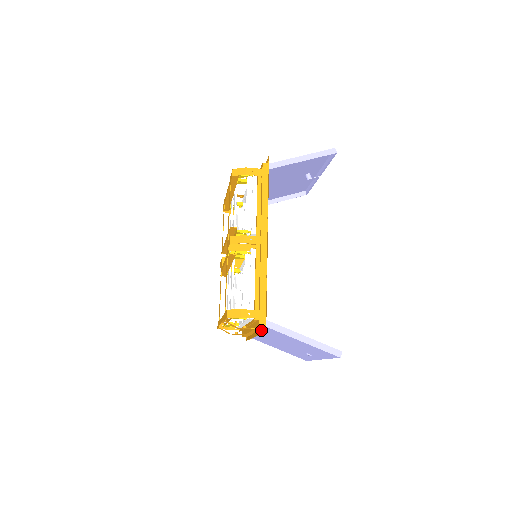
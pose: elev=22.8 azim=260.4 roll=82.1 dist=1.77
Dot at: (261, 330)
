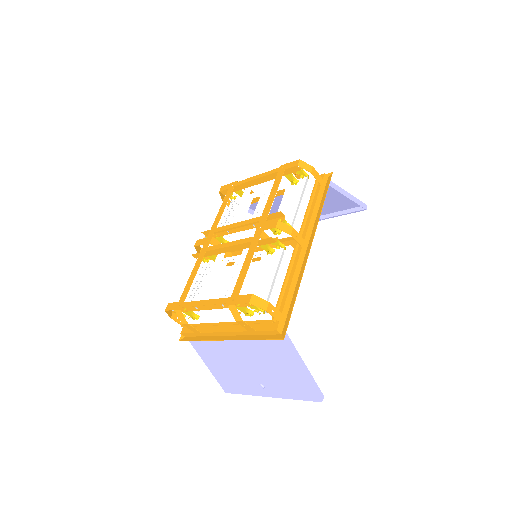
Dot at: (260, 336)
